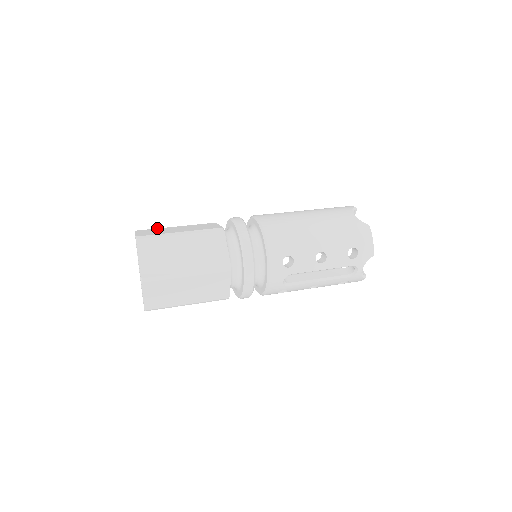
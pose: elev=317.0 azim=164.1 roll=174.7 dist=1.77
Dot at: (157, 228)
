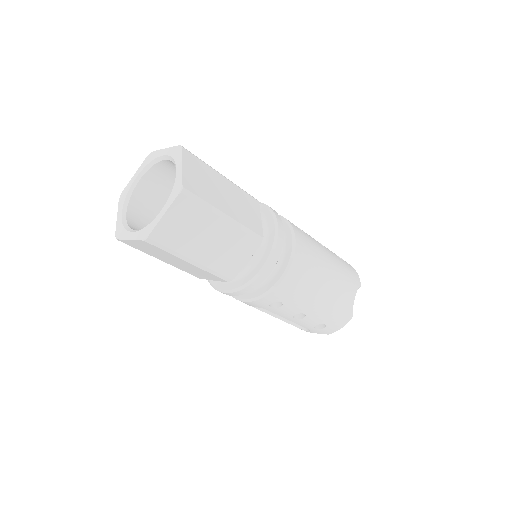
Dot at: occluded
